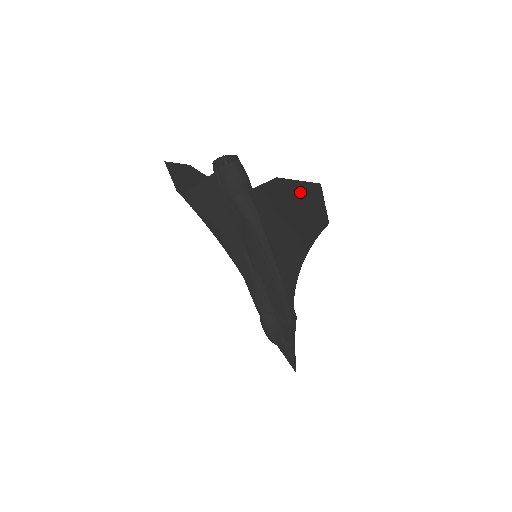
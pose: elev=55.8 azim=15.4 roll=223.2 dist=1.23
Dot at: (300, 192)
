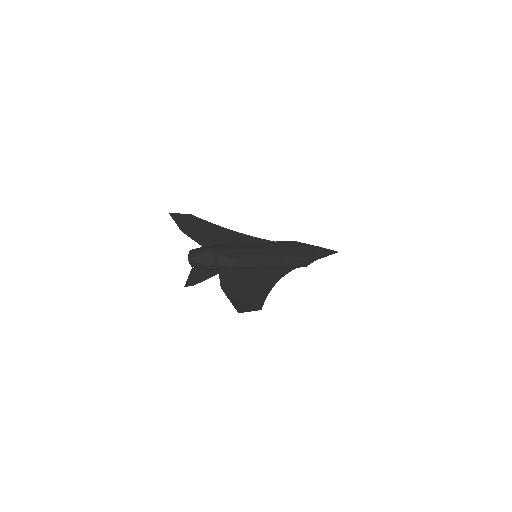
Dot at: (236, 299)
